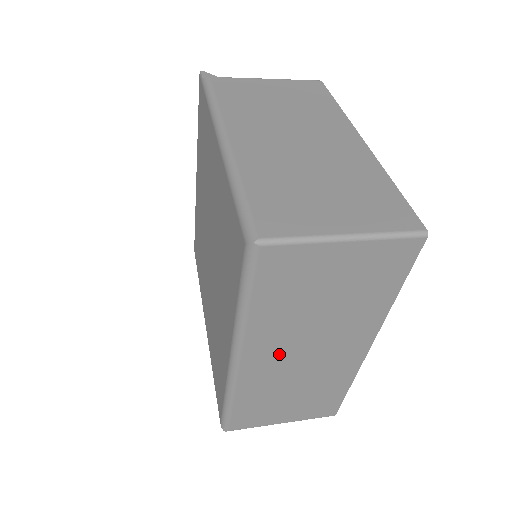
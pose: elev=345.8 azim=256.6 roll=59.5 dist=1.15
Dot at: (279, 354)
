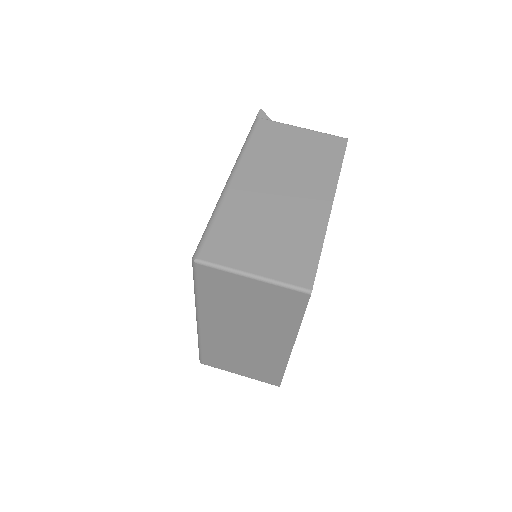
Dot at: (225, 329)
